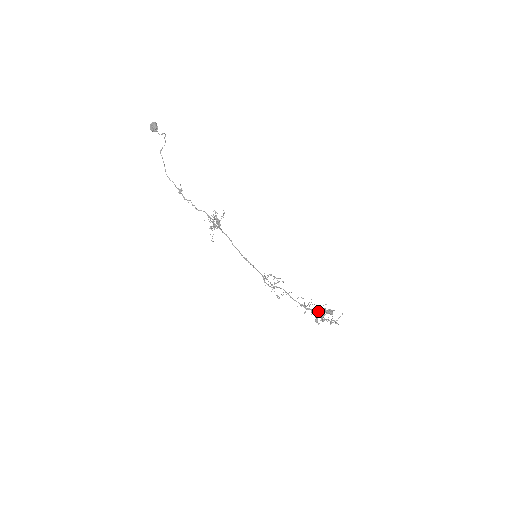
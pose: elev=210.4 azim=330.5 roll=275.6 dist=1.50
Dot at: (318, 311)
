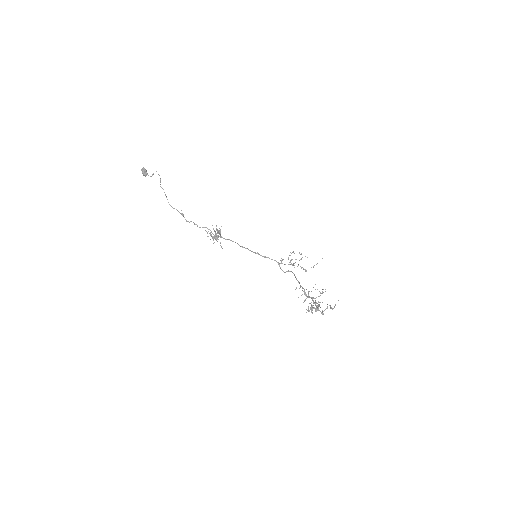
Dot at: occluded
